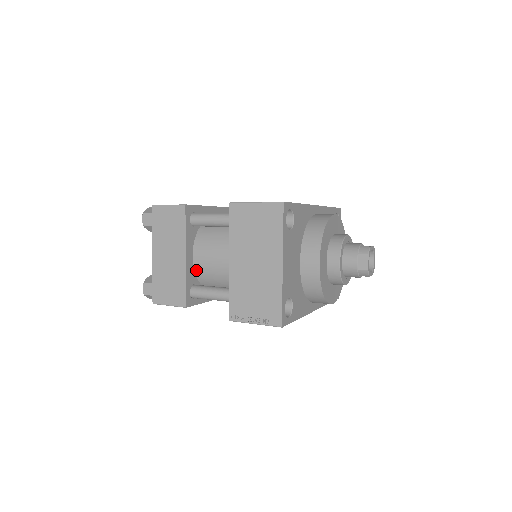
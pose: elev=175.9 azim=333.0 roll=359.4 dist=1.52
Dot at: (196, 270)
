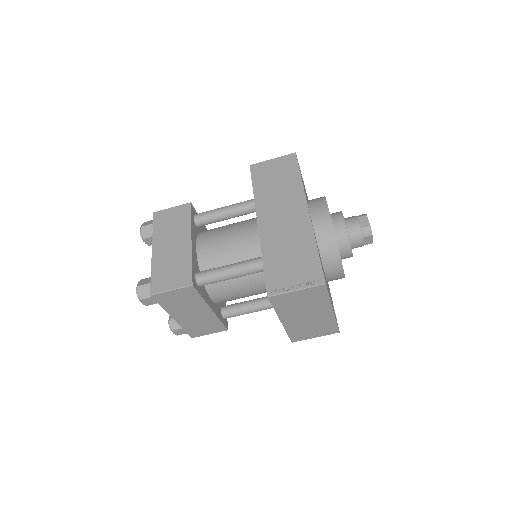
Dot at: (218, 303)
